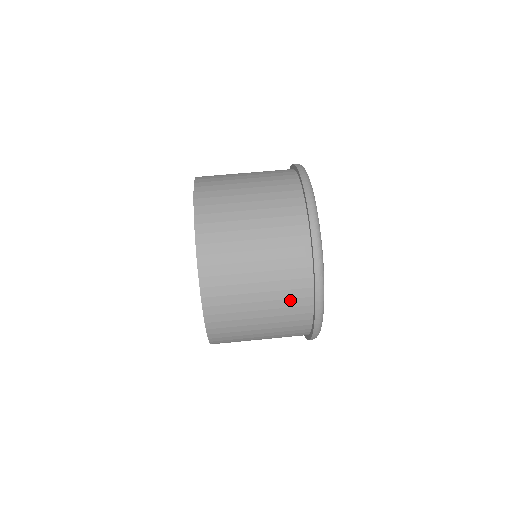
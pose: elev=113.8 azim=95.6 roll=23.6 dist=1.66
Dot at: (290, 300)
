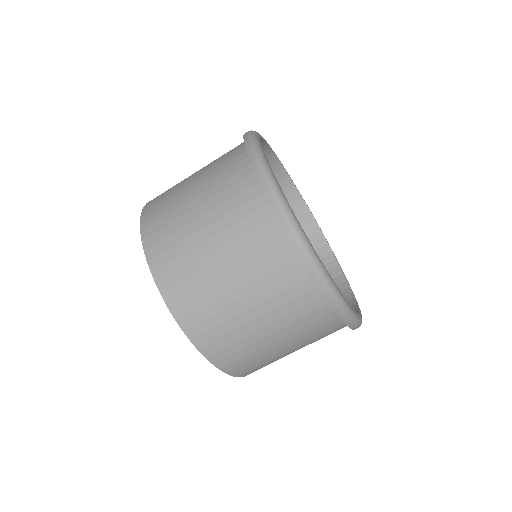
Dot at: occluded
